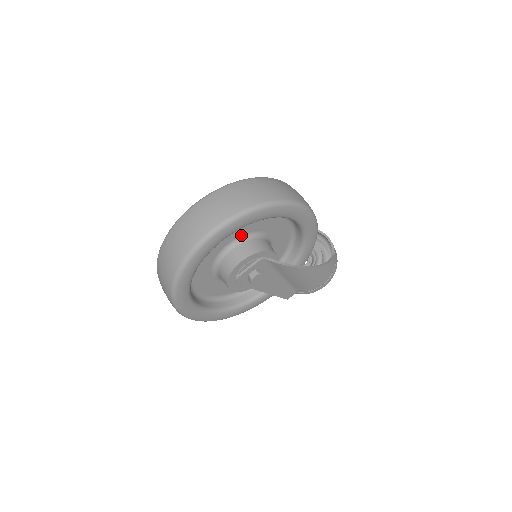
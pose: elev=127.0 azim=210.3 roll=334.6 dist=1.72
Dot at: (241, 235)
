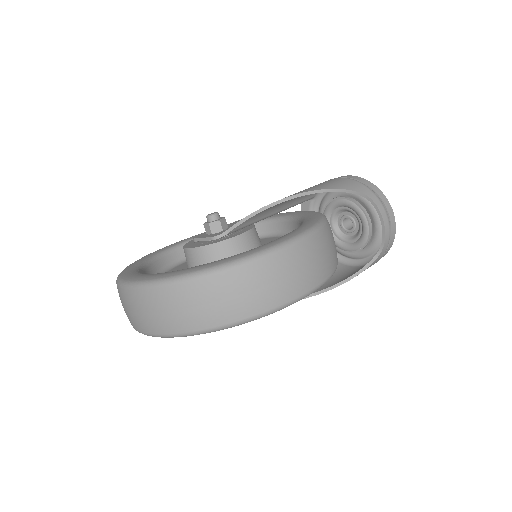
Dot at: occluded
